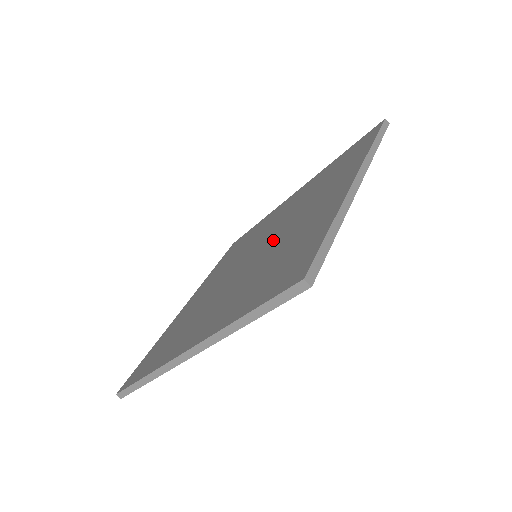
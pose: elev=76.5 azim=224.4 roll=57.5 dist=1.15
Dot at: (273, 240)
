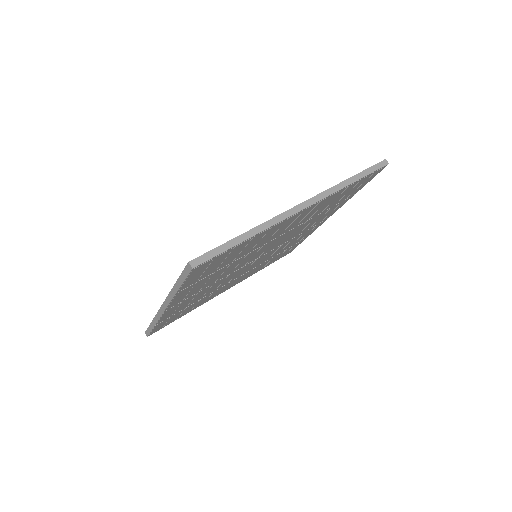
Dot at: occluded
